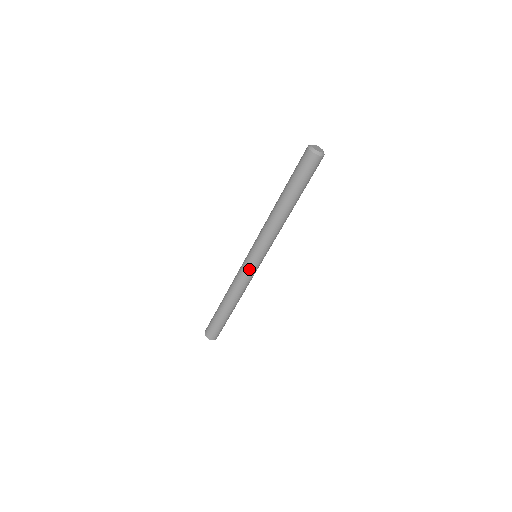
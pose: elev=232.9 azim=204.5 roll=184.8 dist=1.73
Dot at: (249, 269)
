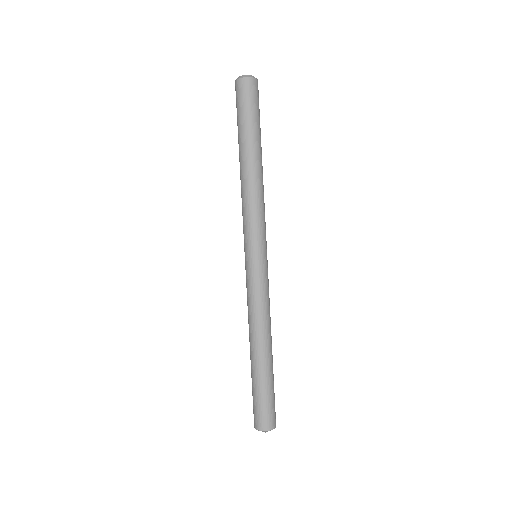
Dot at: (251, 275)
